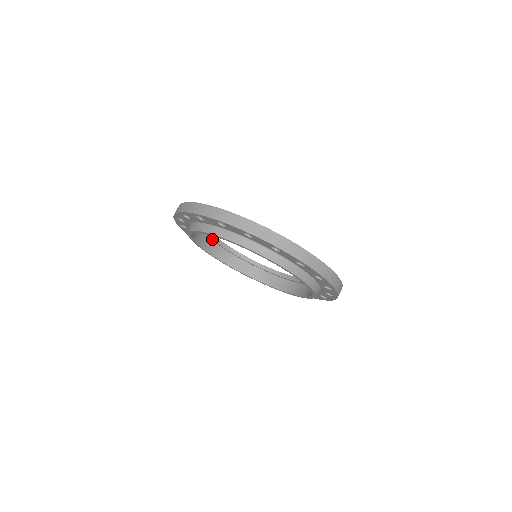
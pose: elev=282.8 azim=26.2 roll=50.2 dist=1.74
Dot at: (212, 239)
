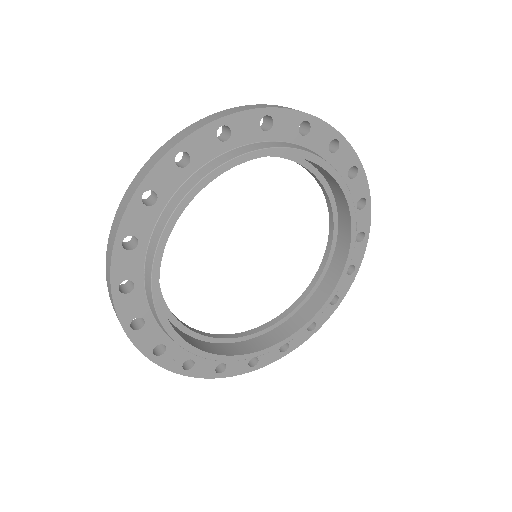
Dot at: (170, 313)
